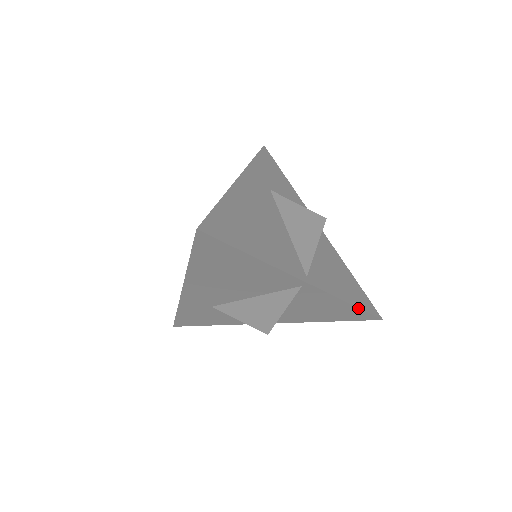
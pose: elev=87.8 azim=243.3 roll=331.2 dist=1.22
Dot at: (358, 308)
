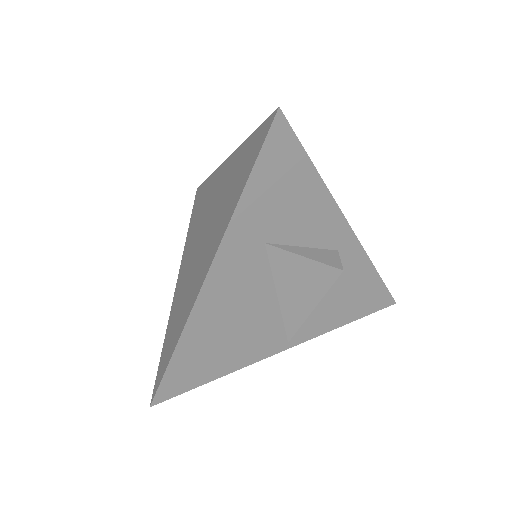
Dot at: (359, 318)
